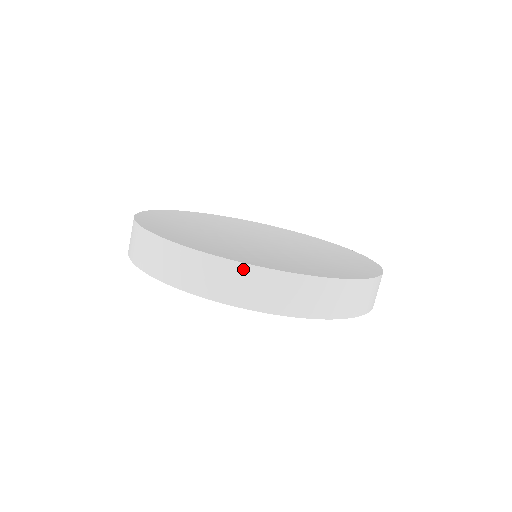
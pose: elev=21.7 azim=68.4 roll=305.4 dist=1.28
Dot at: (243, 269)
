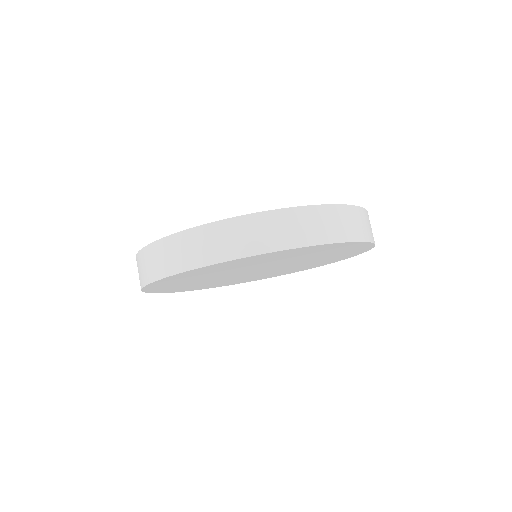
Dot at: (361, 211)
